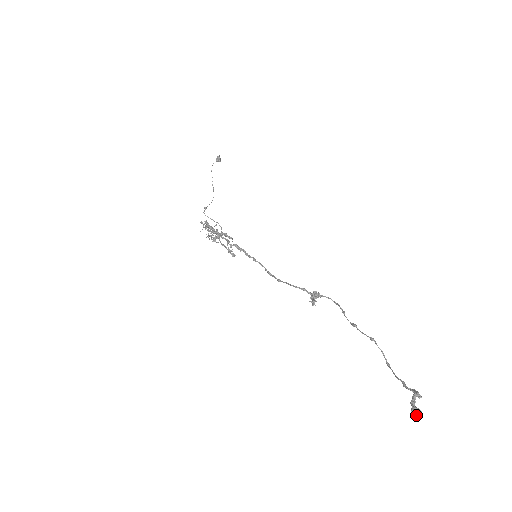
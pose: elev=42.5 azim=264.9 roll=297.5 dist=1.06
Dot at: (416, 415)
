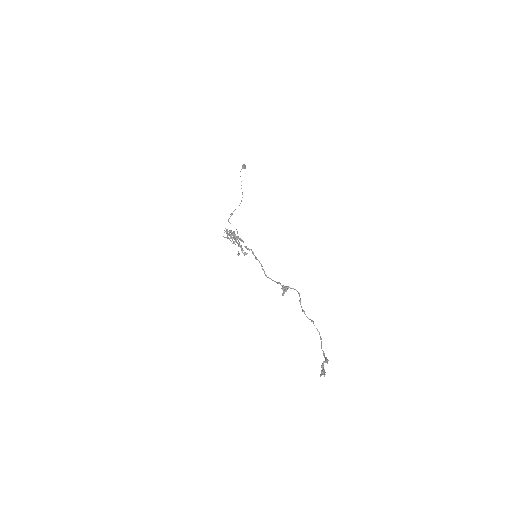
Dot at: occluded
